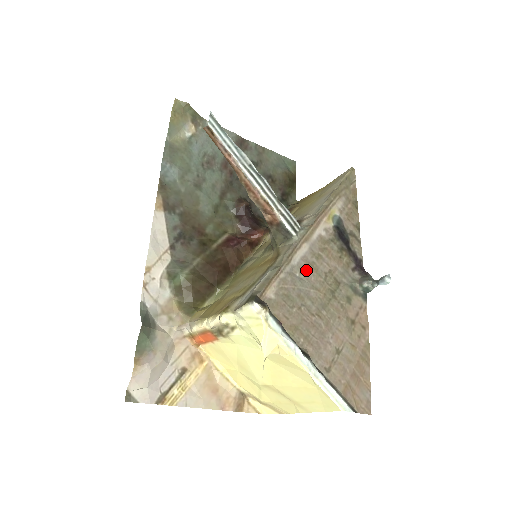
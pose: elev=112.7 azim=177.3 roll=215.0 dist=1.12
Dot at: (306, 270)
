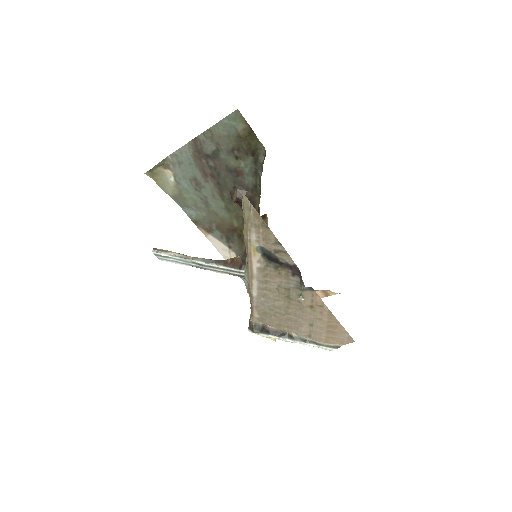
Dot at: (265, 294)
